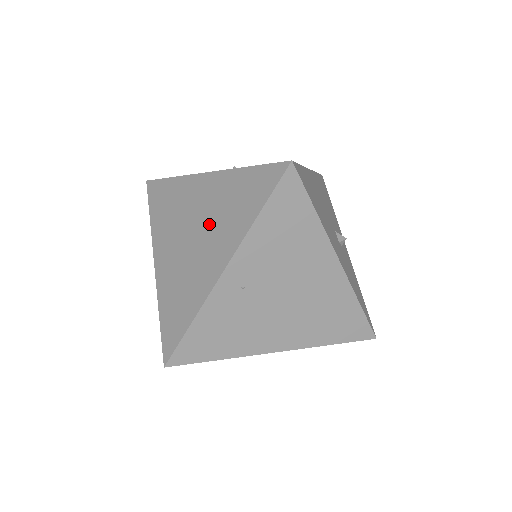
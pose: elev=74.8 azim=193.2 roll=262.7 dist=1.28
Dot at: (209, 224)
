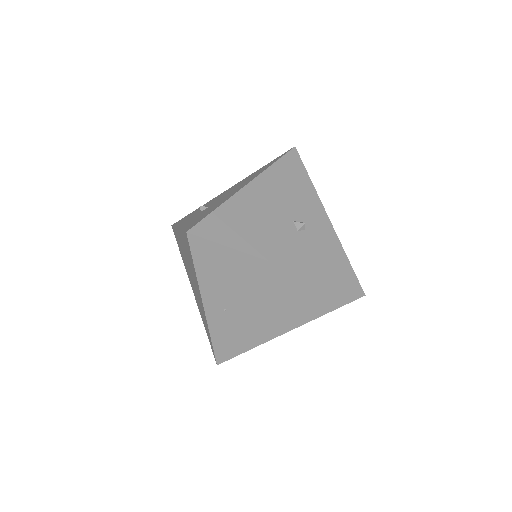
Dot at: (190, 270)
